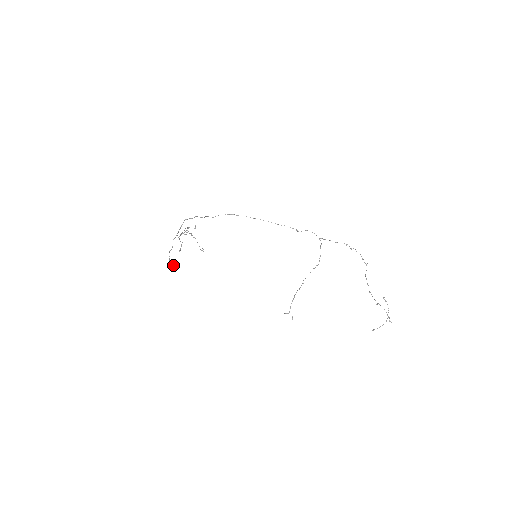
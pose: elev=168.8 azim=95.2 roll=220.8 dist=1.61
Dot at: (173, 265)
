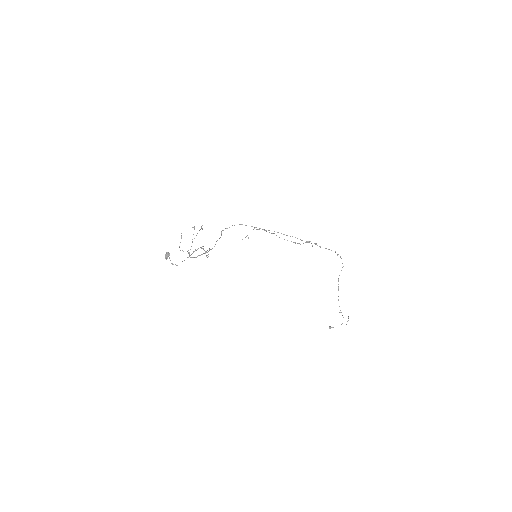
Dot at: (169, 255)
